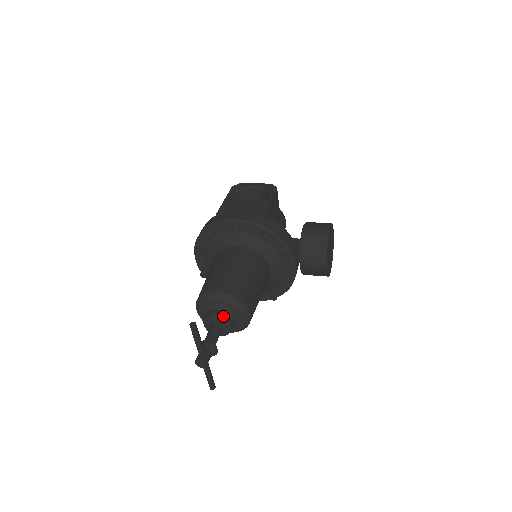
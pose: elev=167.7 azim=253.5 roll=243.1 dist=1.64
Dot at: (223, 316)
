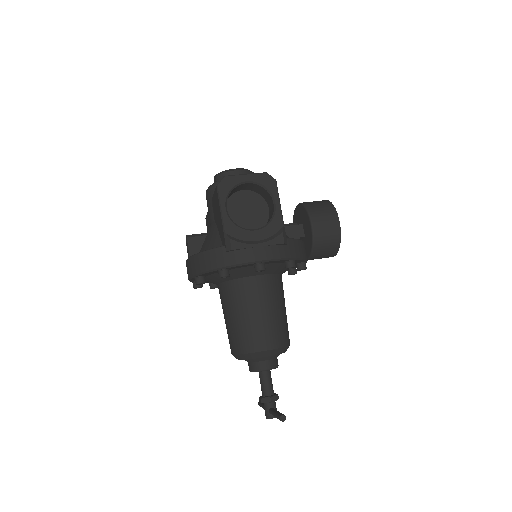
Dot at: (274, 365)
